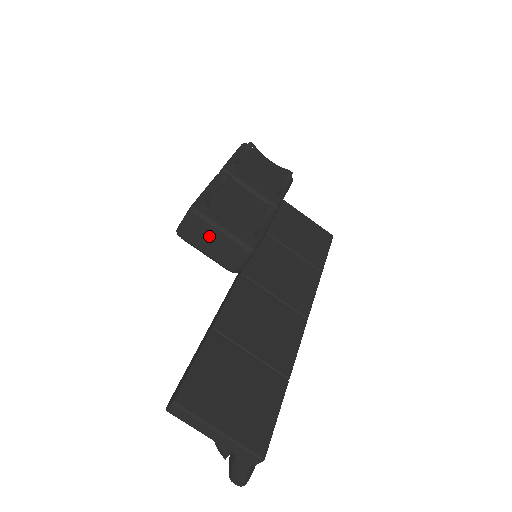
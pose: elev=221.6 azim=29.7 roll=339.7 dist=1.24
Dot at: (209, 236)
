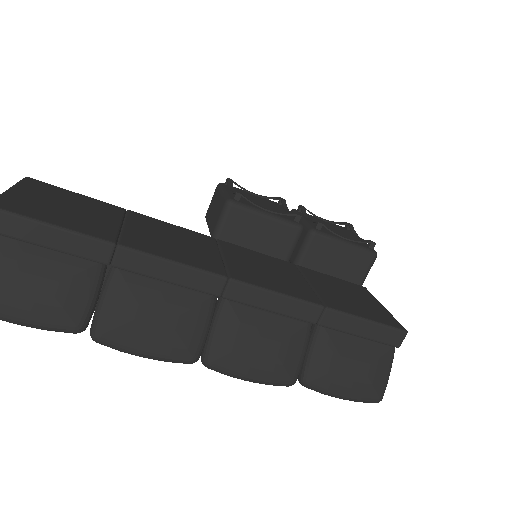
Dot at: (215, 203)
